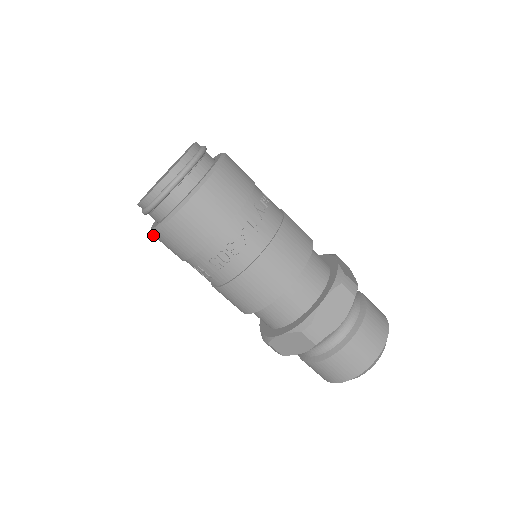
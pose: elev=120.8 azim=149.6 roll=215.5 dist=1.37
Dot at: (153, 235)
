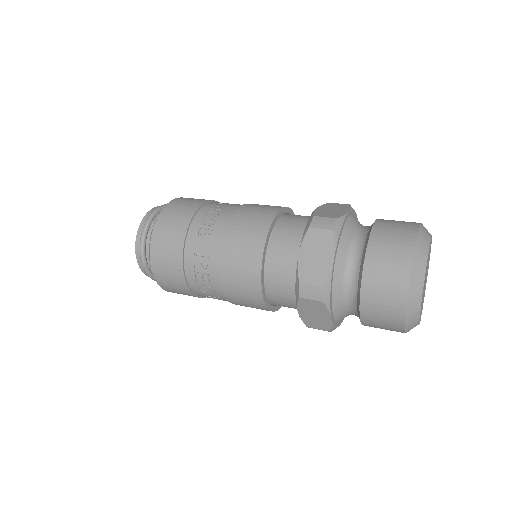
Dot at: (152, 266)
